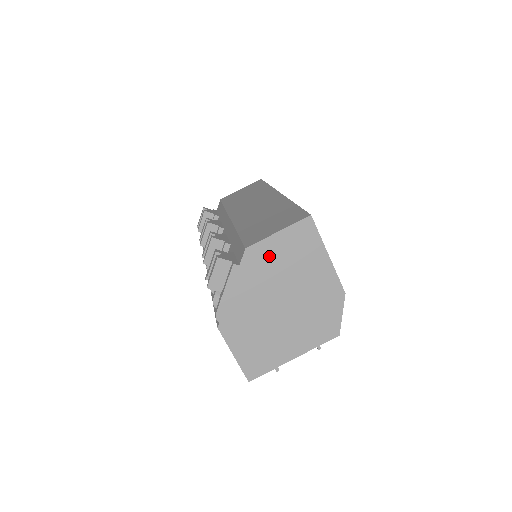
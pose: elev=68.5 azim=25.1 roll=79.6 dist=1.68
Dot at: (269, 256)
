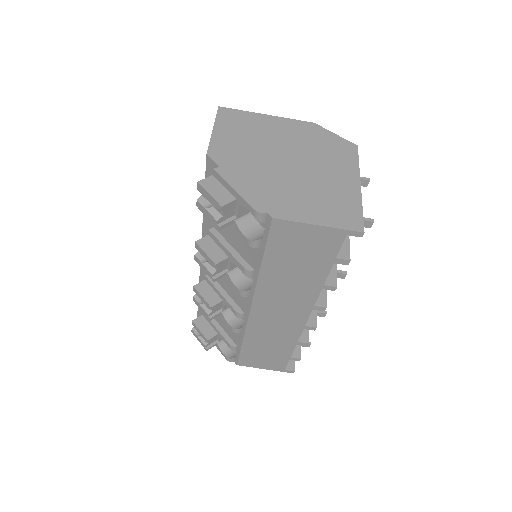
Dot at: (230, 145)
